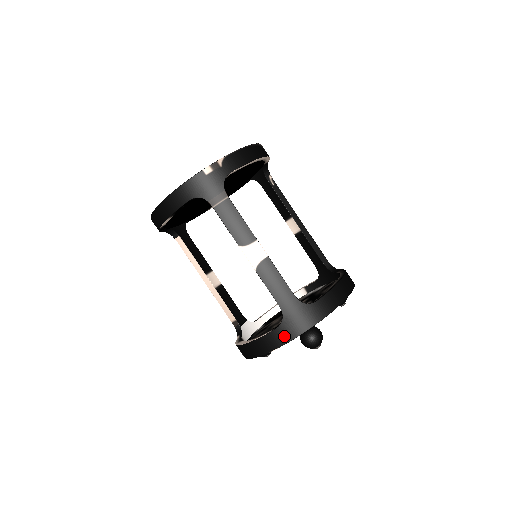
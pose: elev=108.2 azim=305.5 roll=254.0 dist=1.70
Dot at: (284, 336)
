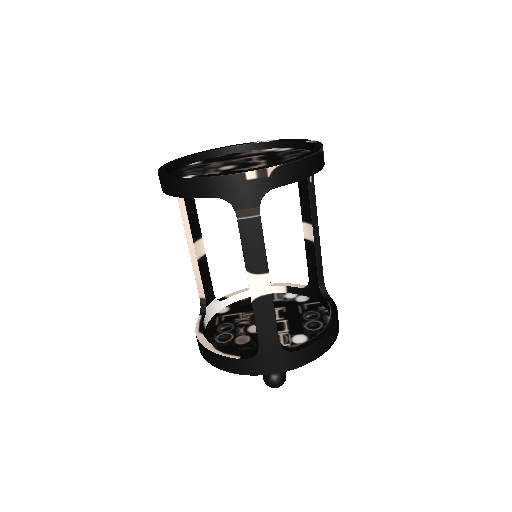
Dot at: (249, 369)
